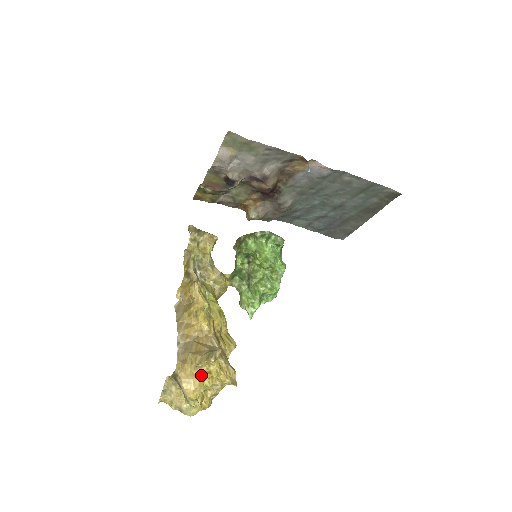
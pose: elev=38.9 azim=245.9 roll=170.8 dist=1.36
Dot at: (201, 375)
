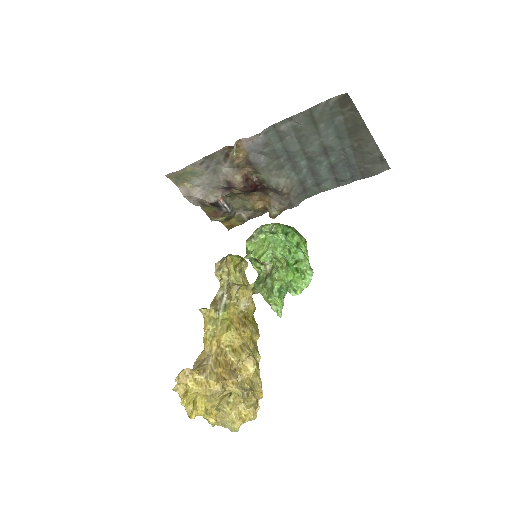
Dot at: (182, 396)
